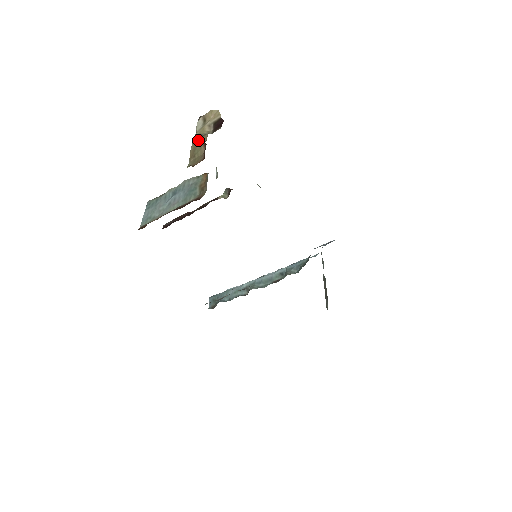
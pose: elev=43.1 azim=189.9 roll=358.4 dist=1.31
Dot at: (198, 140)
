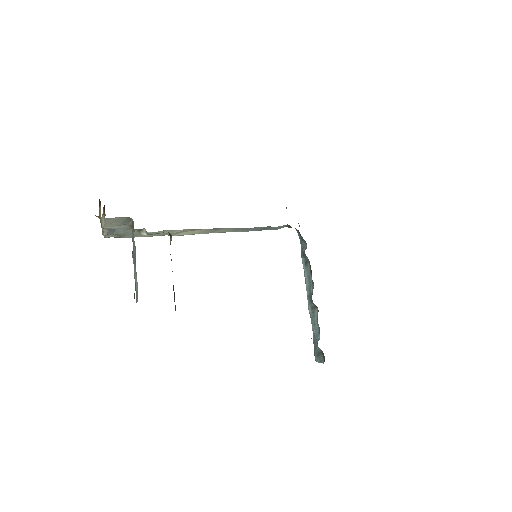
Dot at: occluded
